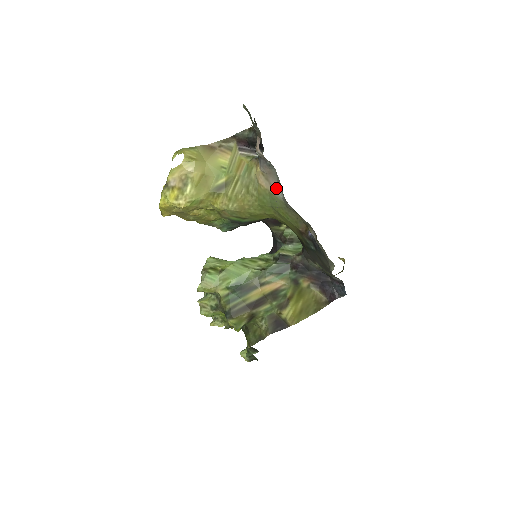
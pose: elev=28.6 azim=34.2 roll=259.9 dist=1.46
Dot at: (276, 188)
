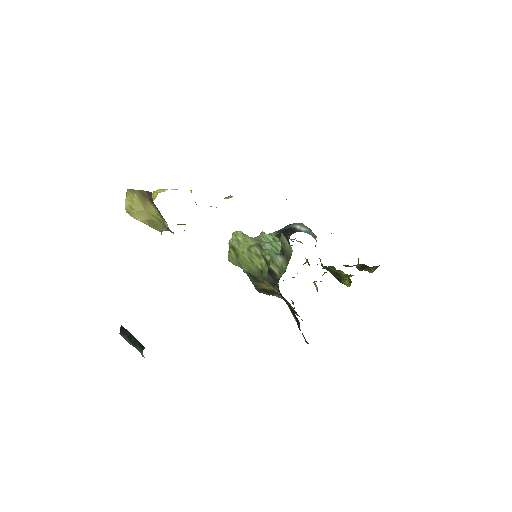
Dot at: occluded
